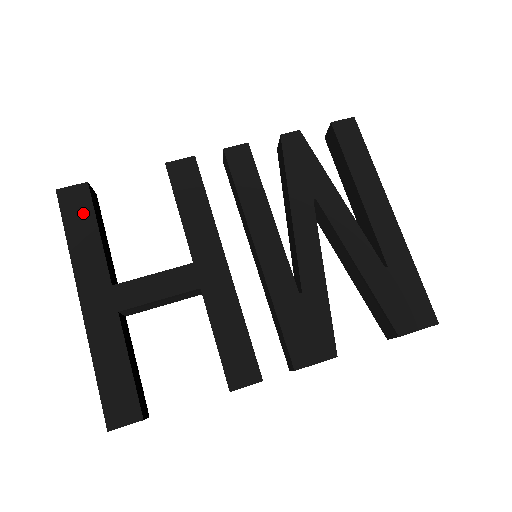
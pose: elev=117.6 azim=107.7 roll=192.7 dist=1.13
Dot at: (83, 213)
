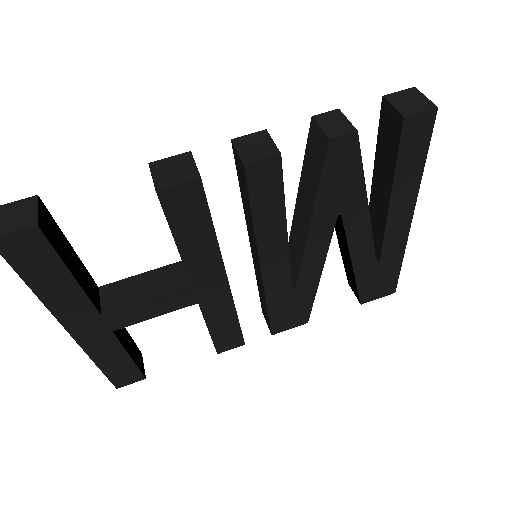
Dot at: (44, 261)
